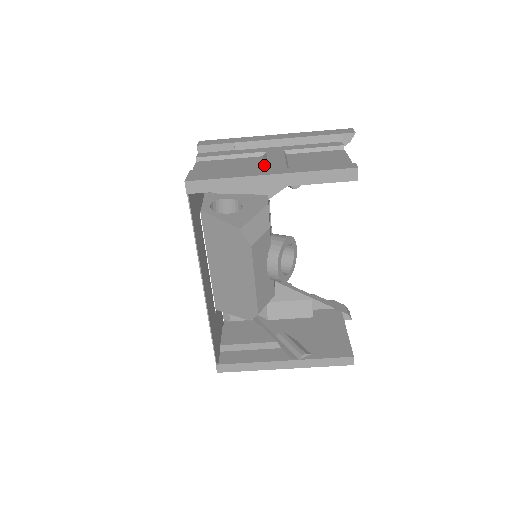
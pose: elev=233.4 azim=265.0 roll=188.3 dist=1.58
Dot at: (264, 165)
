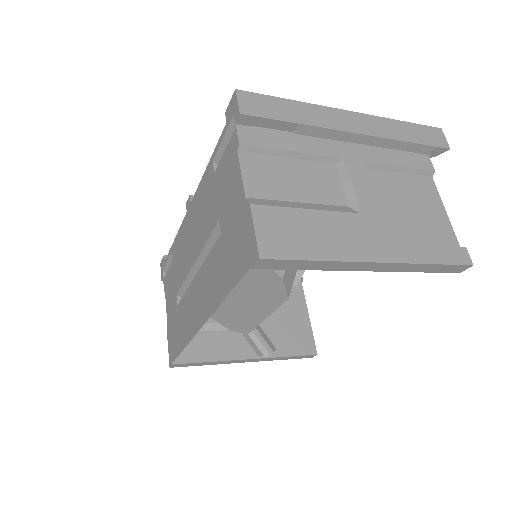
Dot at: (359, 220)
